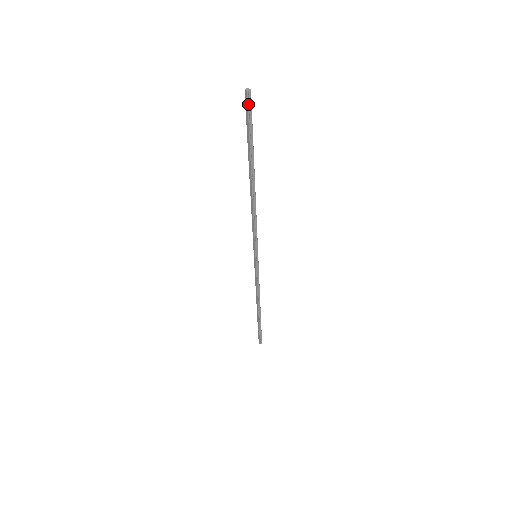
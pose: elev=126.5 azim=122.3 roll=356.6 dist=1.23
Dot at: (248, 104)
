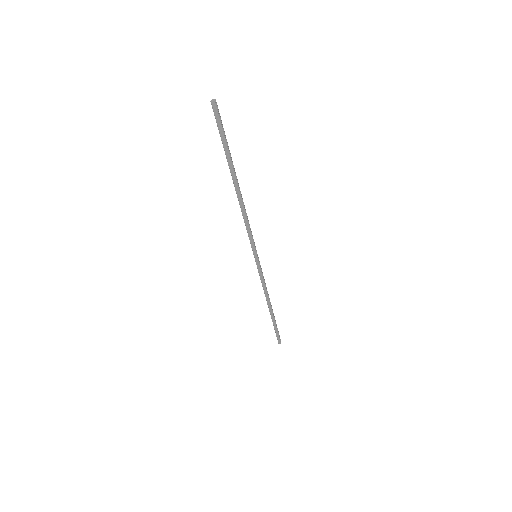
Dot at: (218, 113)
